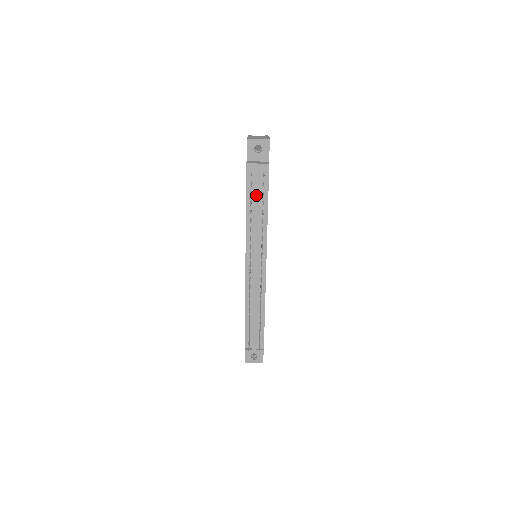
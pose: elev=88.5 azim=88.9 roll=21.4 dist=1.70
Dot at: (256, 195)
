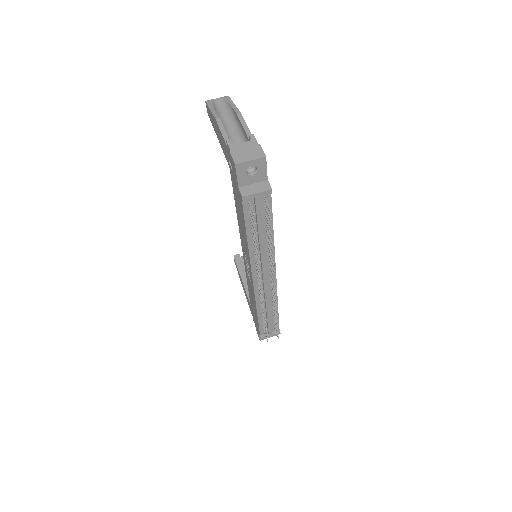
Dot at: (258, 223)
